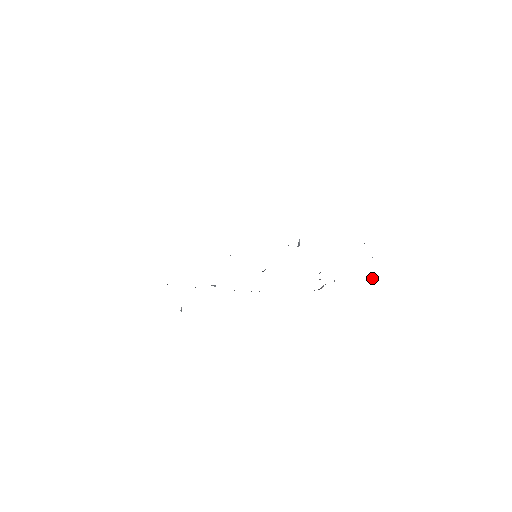
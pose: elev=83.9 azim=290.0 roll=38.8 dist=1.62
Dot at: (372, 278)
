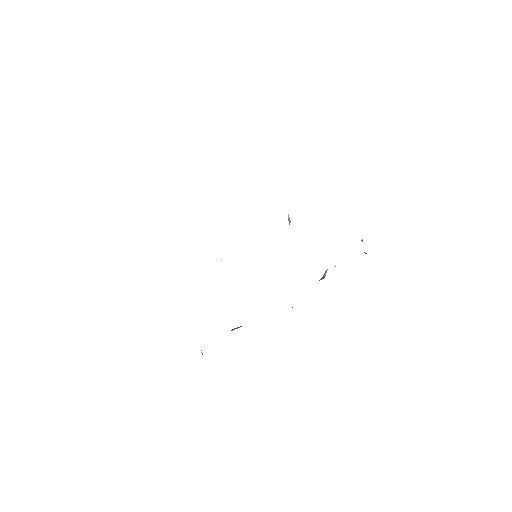
Dot at: occluded
